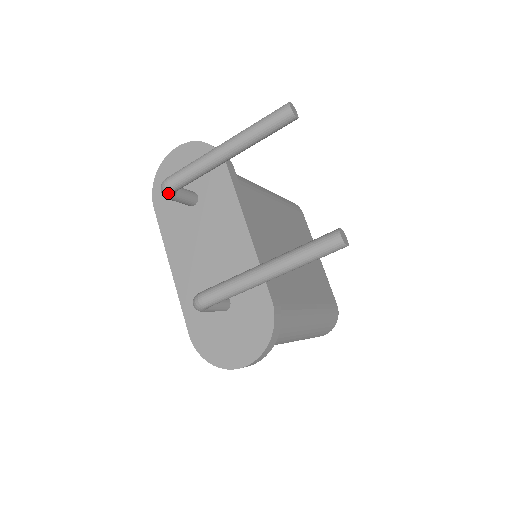
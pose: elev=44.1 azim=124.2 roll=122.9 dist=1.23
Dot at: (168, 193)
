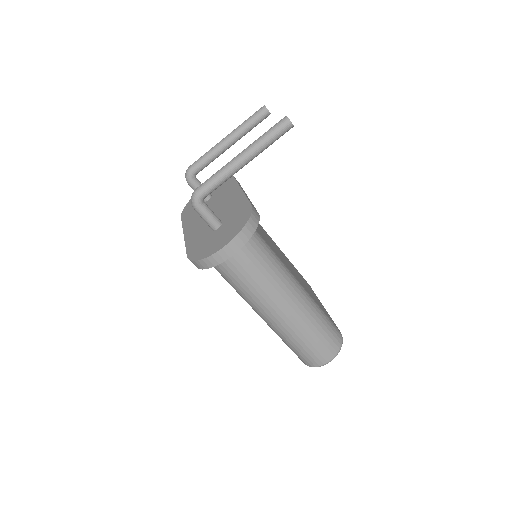
Dot at: (189, 174)
